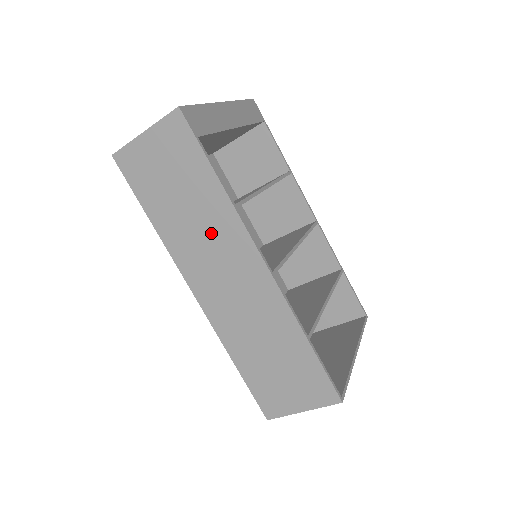
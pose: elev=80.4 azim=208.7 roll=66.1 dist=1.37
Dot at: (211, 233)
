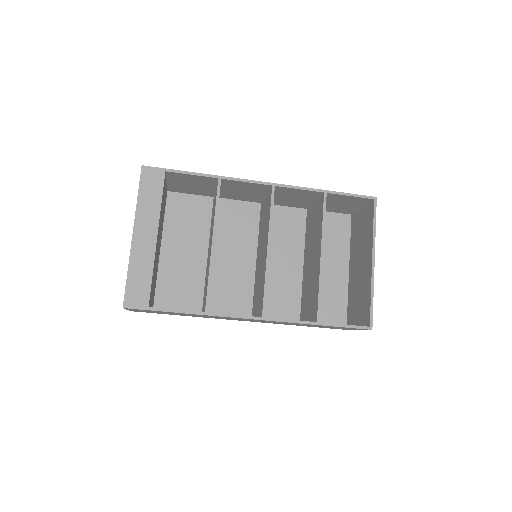
Dot at: occluded
